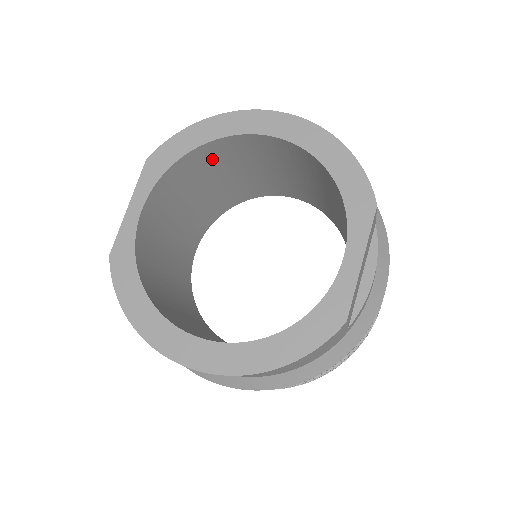
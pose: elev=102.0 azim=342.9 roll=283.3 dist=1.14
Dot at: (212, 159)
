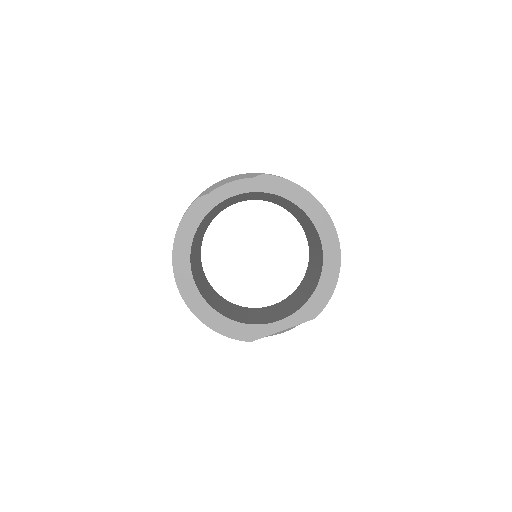
Dot at: (290, 203)
